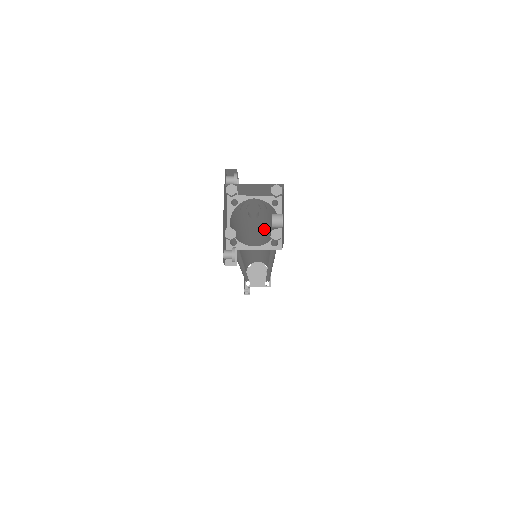
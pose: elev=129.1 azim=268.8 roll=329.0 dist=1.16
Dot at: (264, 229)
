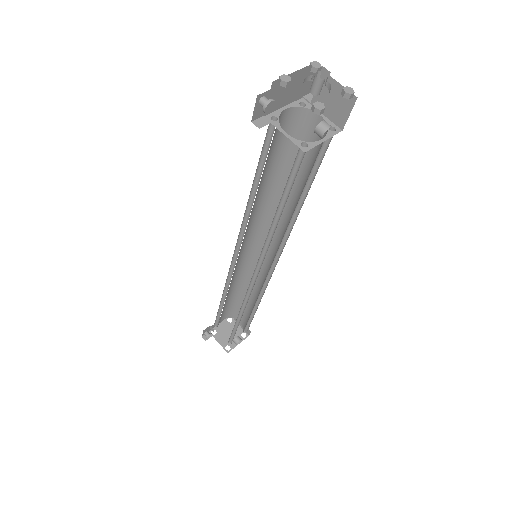
Dot at: (290, 211)
